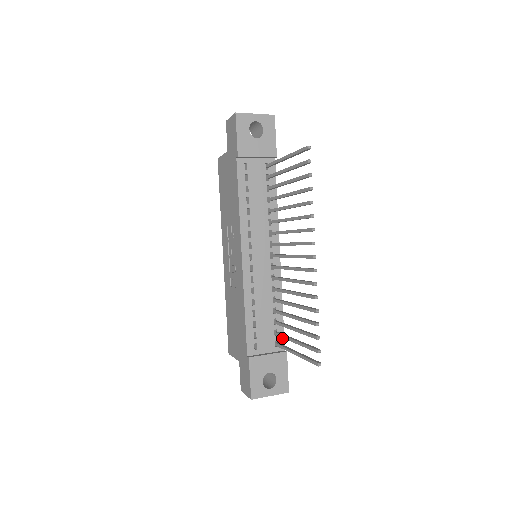
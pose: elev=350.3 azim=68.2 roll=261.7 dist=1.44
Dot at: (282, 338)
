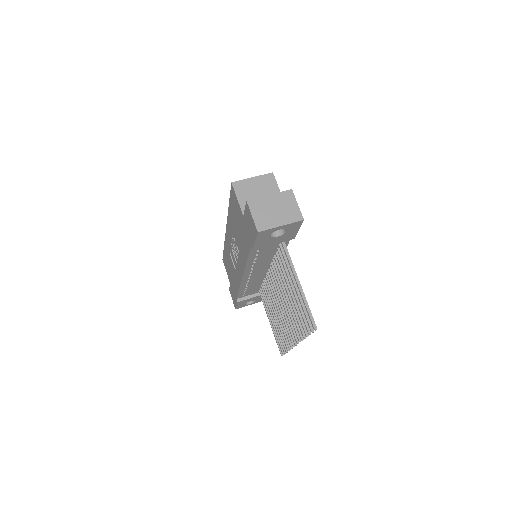
Dot at: occluded
